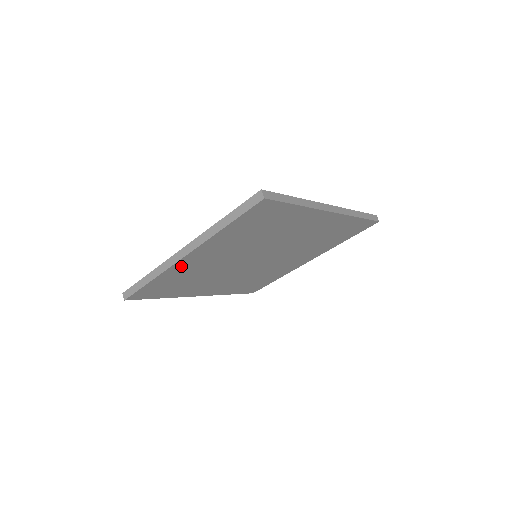
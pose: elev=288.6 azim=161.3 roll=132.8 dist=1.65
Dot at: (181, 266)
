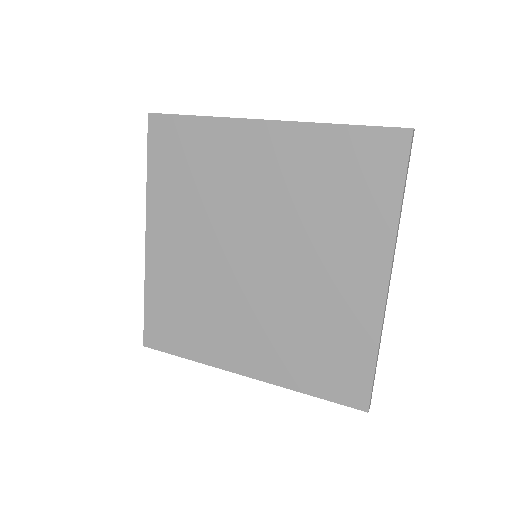
Dot at: (157, 262)
